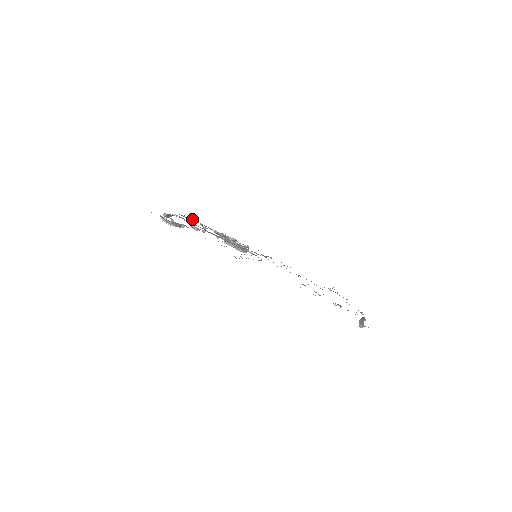
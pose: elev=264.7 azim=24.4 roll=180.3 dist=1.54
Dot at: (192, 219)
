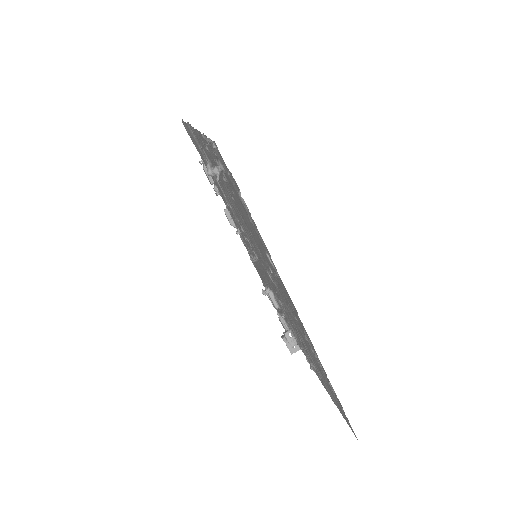
Dot at: occluded
